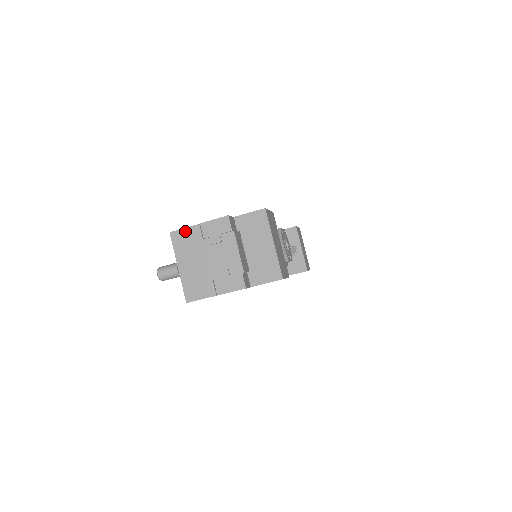
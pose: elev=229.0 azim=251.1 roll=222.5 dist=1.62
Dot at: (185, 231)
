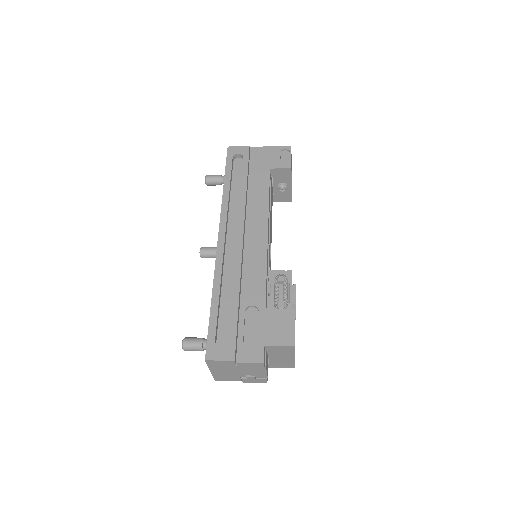
Dot at: (220, 362)
